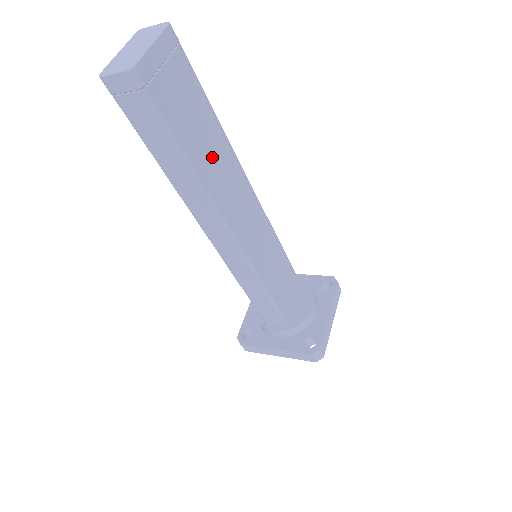
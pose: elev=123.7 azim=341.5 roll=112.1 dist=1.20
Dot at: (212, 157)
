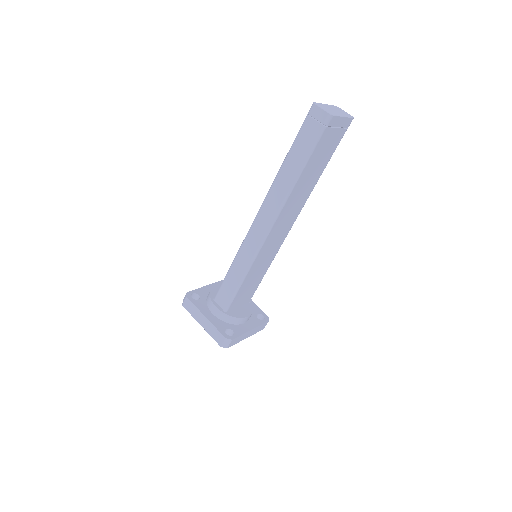
Dot at: (305, 184)
